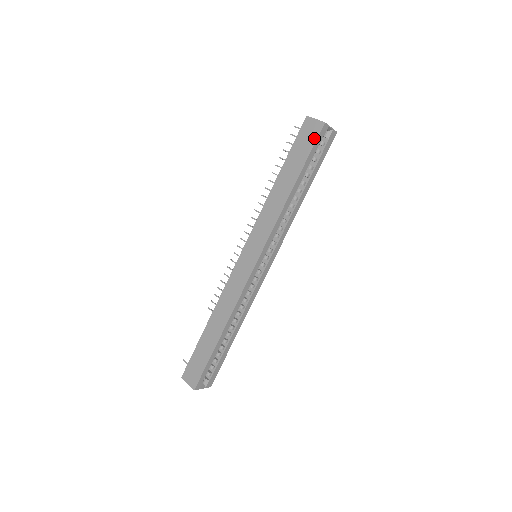
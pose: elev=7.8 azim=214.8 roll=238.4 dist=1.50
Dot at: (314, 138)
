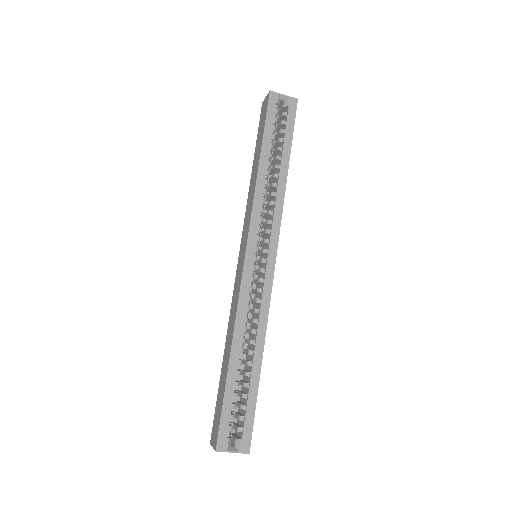
Dot at: (266, 109)
